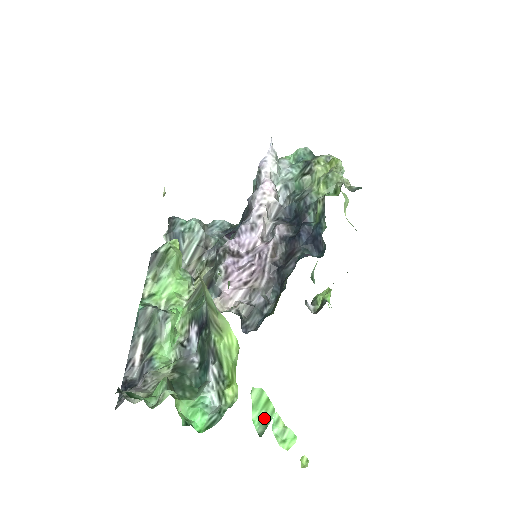
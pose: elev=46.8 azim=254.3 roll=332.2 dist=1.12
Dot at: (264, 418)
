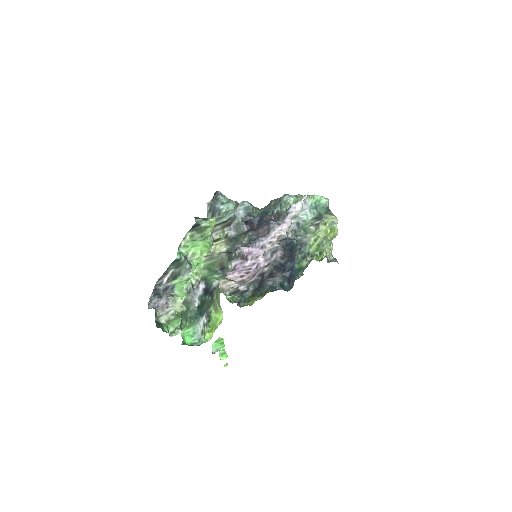
Dot at: (218, 347)
